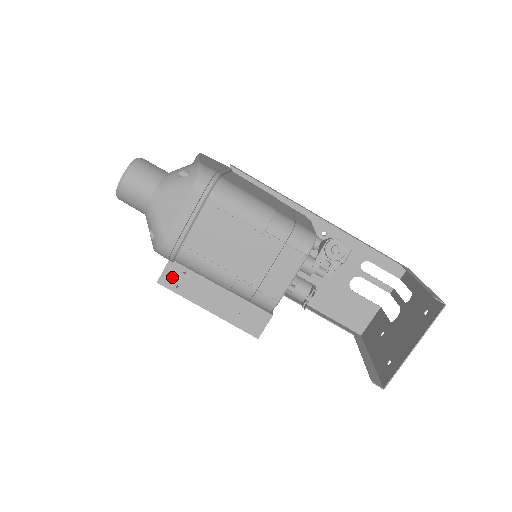
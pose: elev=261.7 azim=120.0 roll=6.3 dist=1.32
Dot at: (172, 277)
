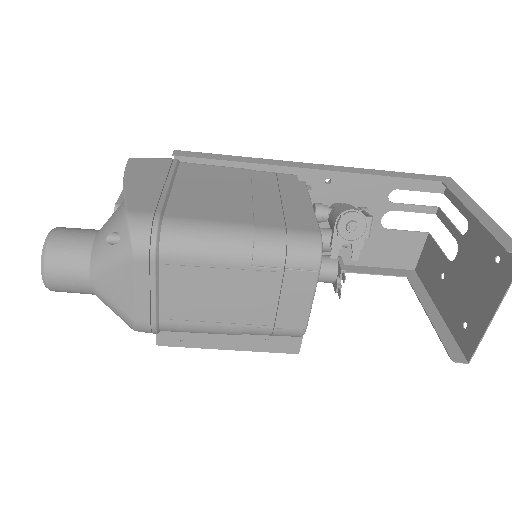
Dot at: (170, 335)
